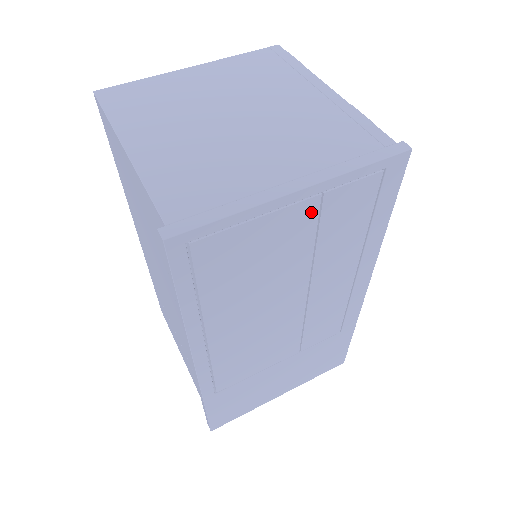
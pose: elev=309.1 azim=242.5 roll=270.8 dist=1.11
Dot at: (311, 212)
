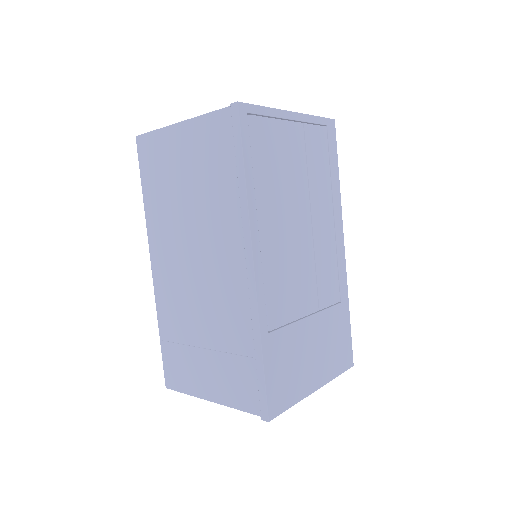
Dot at: (300, 135)
